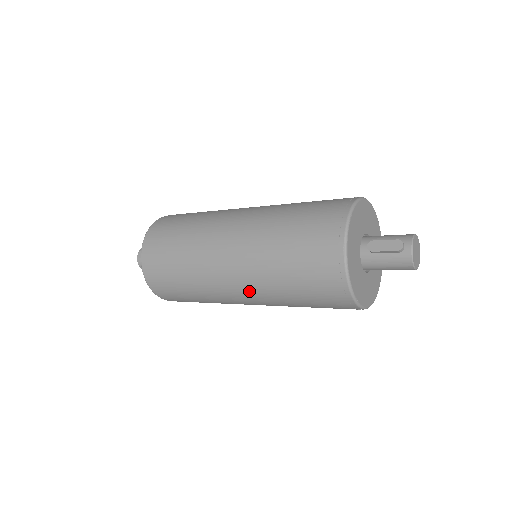
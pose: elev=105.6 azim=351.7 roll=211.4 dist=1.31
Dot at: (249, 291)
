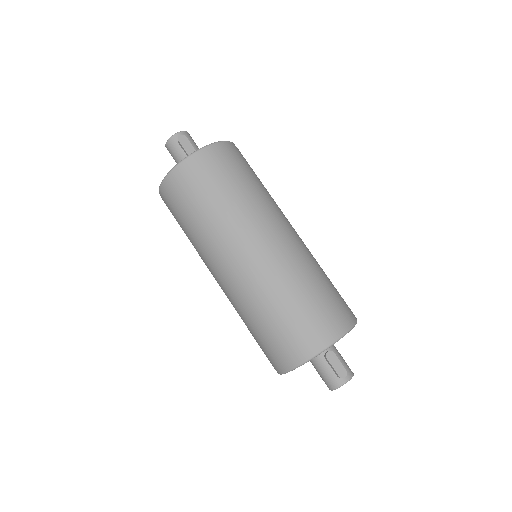
Dot at: (234, 284)
